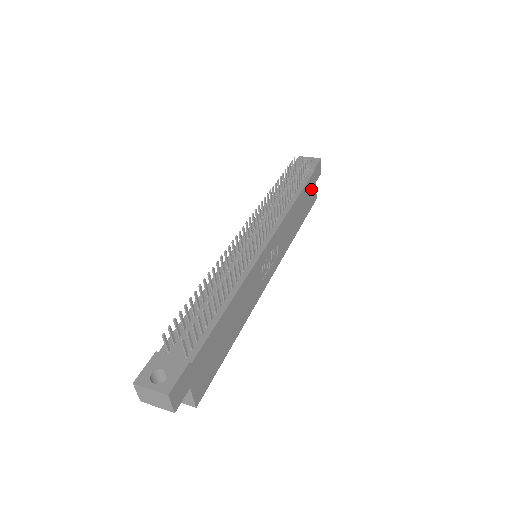
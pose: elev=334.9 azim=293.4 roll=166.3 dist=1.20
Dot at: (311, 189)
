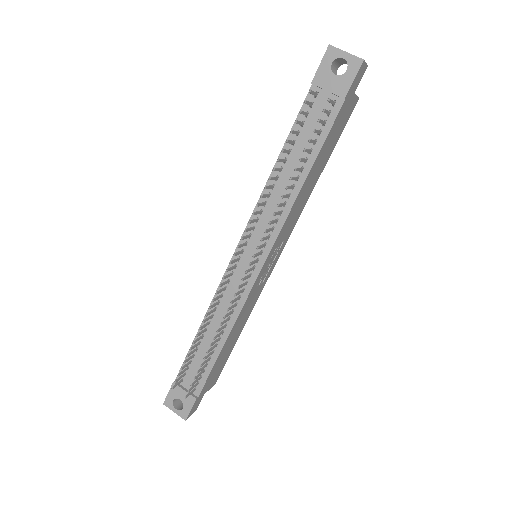
Dot at: (341, 117)
